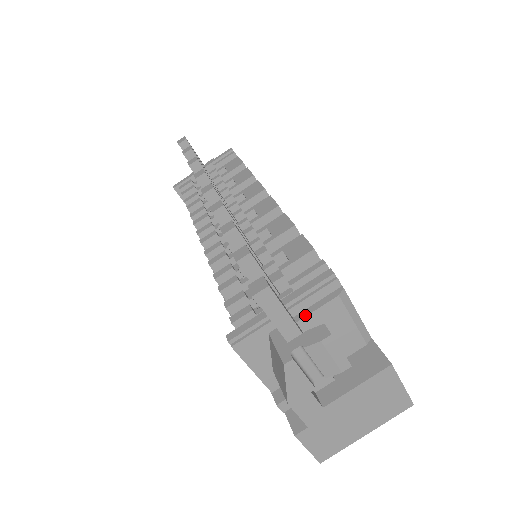
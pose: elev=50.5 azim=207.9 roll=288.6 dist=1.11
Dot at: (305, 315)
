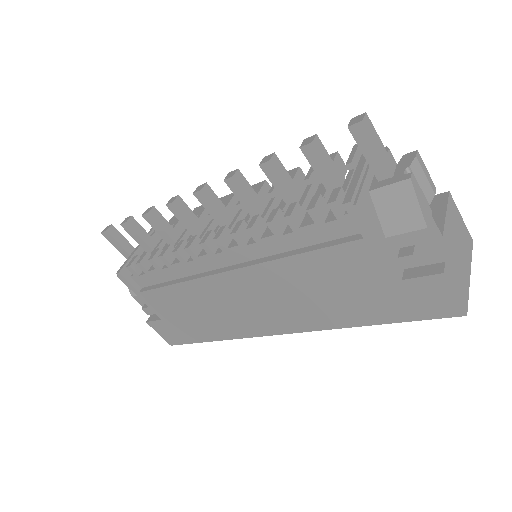
Dot at: occluded
